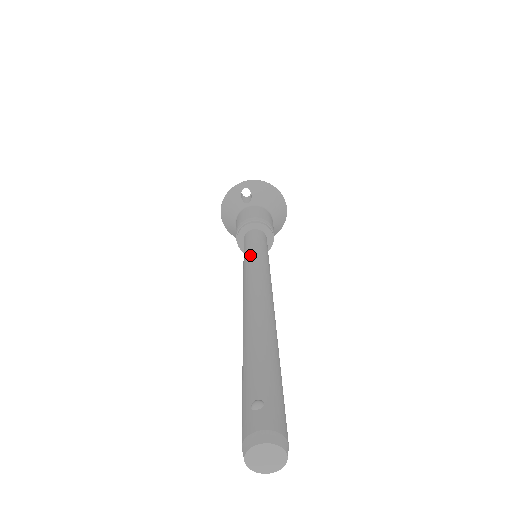
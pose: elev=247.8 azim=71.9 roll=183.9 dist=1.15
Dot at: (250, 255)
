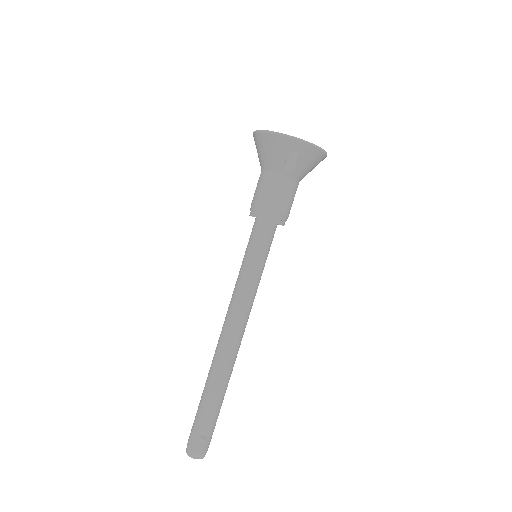
Dot at: (251, 276)
